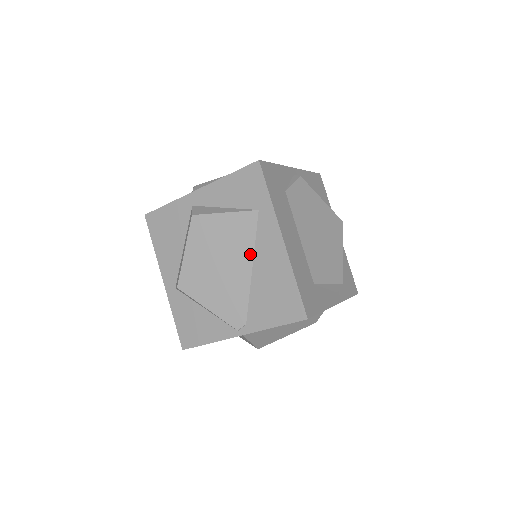
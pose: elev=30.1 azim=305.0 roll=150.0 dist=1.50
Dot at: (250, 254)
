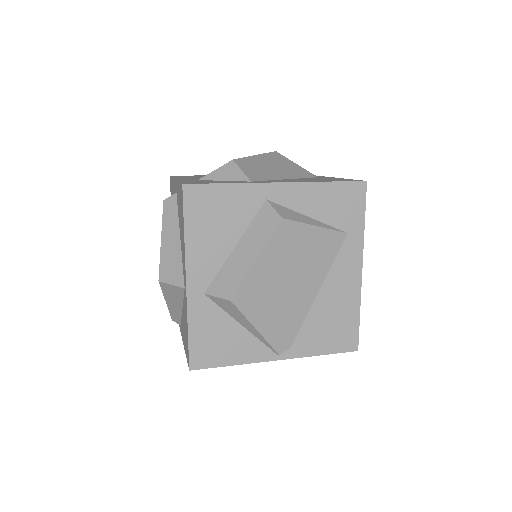
Dot at: (322, 277)
